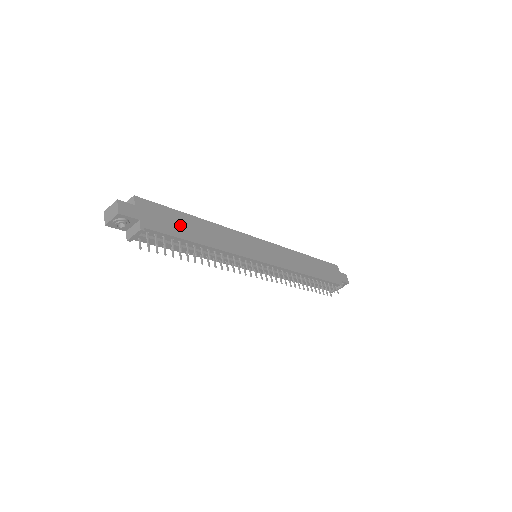
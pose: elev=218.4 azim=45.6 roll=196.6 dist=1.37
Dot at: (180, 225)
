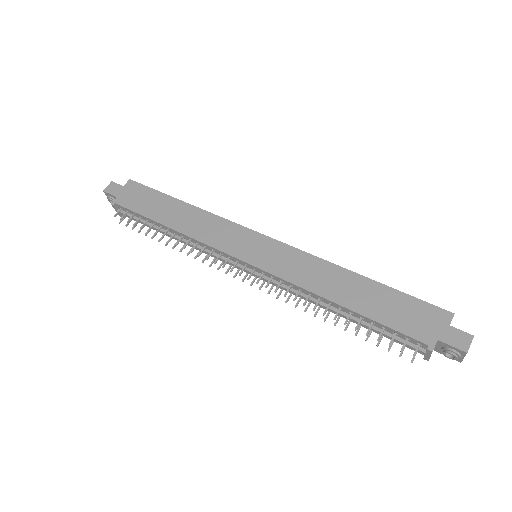
Dot at: (155, 206)
